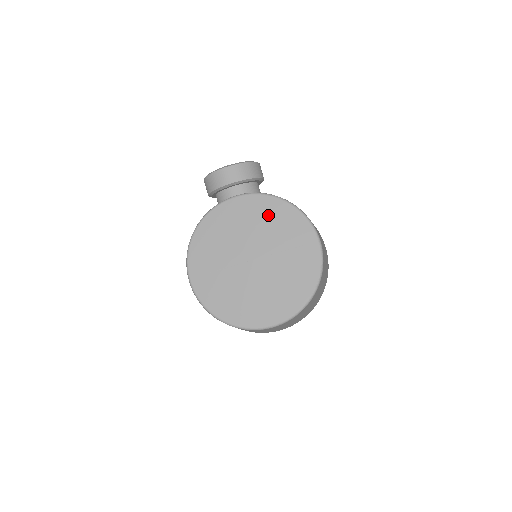
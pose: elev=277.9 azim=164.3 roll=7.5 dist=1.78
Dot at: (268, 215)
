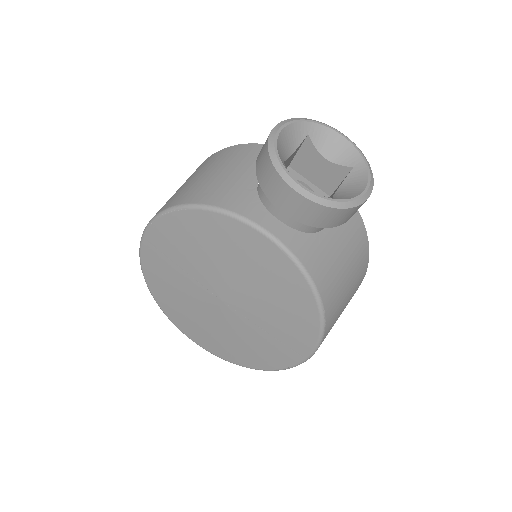
Dot at: (282, 293)
